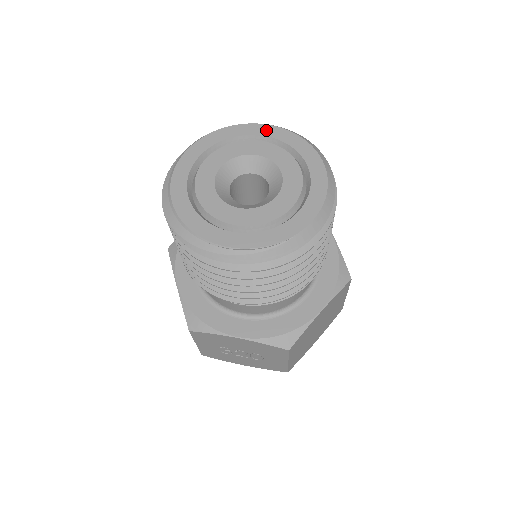
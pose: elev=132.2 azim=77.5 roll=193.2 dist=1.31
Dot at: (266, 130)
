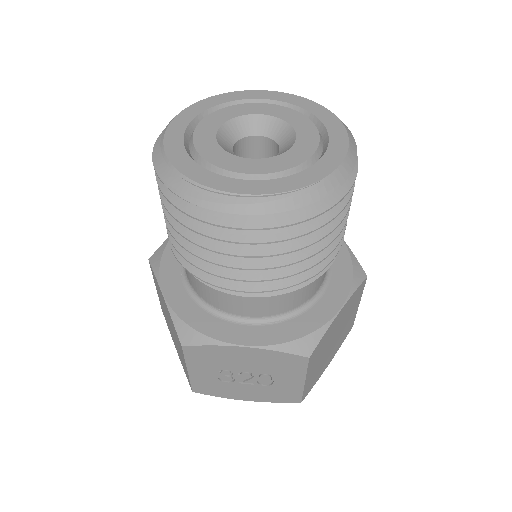
Dot at: (267, 95)
